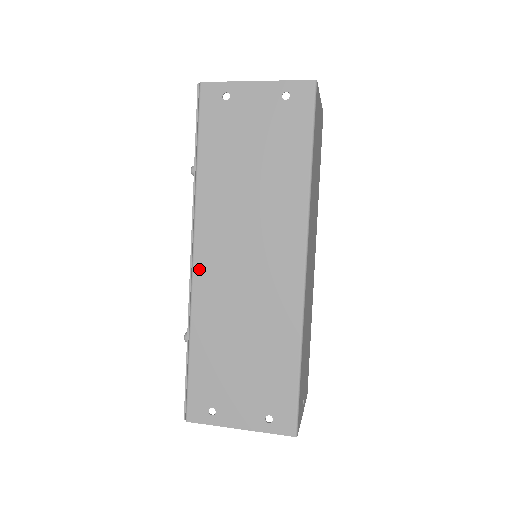
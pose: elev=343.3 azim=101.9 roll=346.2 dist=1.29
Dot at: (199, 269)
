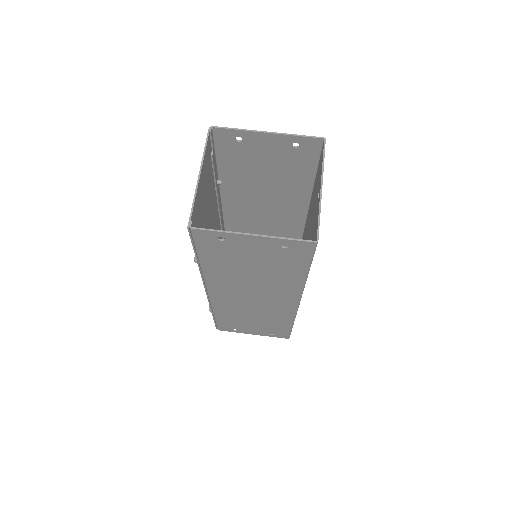
Dot at: (214, 298)
